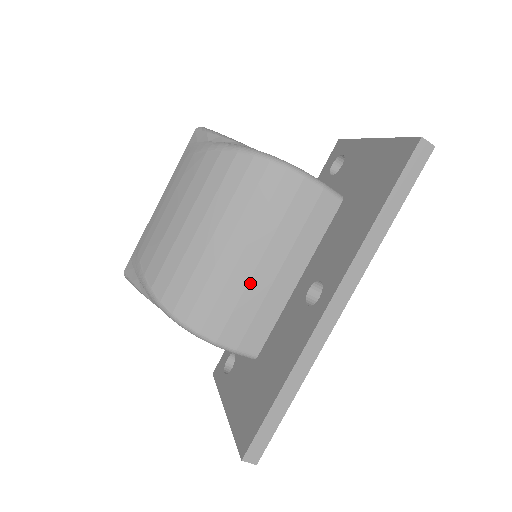
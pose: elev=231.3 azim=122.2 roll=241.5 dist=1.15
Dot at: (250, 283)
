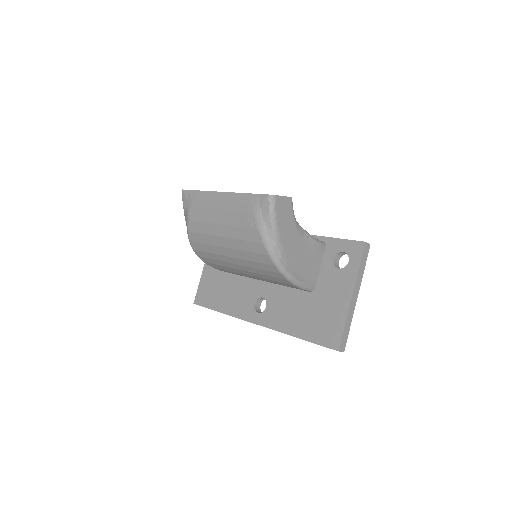
Dot at: (239, 273)
